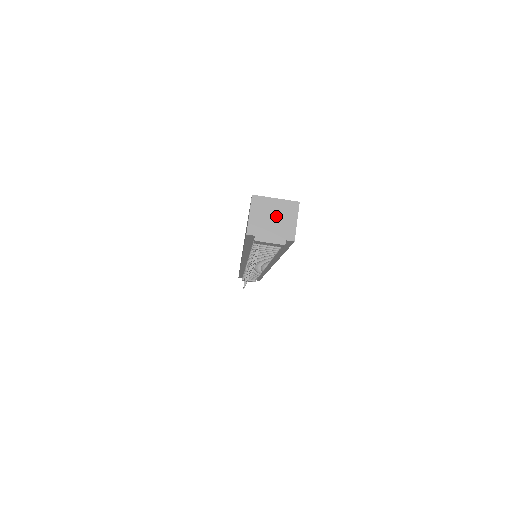
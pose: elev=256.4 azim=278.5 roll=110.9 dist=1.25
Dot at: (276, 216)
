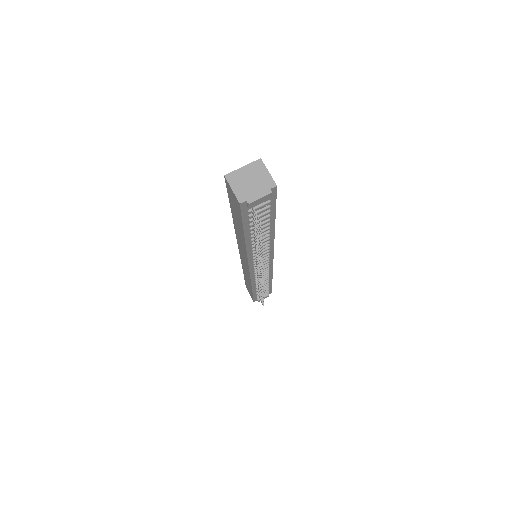
Dot at: (251, 178)
